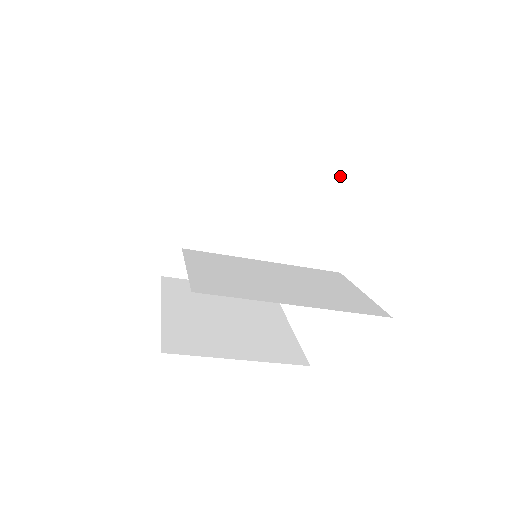
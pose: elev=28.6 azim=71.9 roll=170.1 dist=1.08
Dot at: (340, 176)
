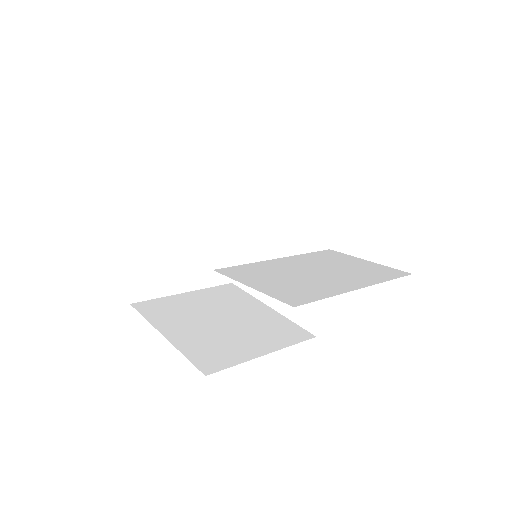
Dot at: (305, 164)
